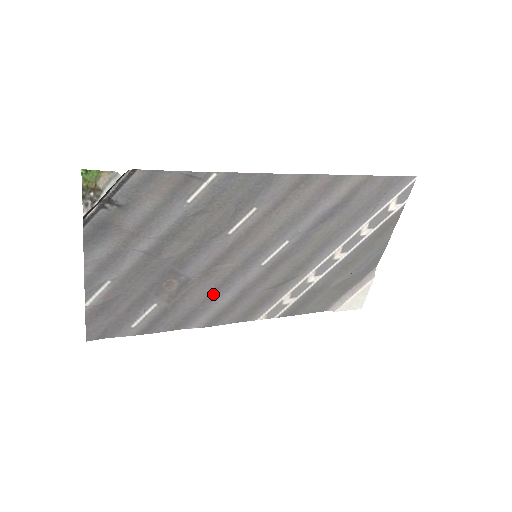
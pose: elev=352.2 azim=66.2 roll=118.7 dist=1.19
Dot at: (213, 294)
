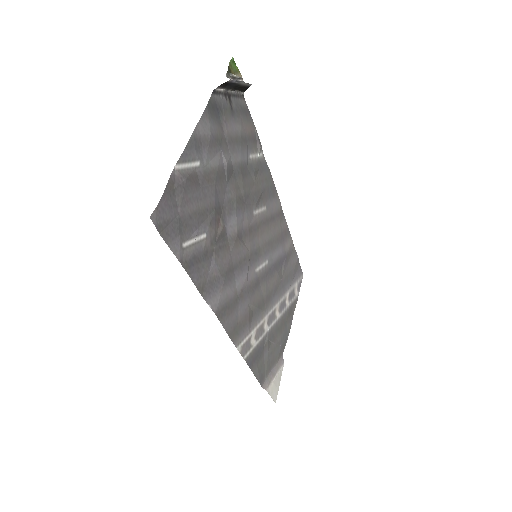
Dot at: (231, 271)
